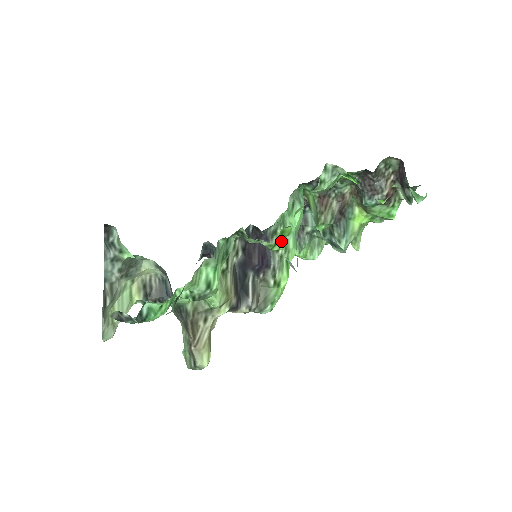
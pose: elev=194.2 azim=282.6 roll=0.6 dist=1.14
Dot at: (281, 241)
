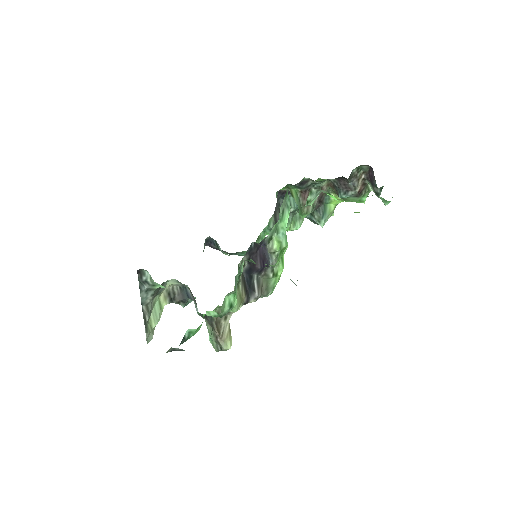
Dot at: (280, 257)
